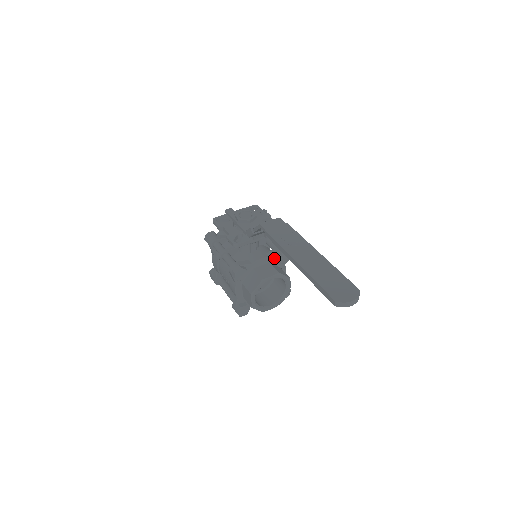
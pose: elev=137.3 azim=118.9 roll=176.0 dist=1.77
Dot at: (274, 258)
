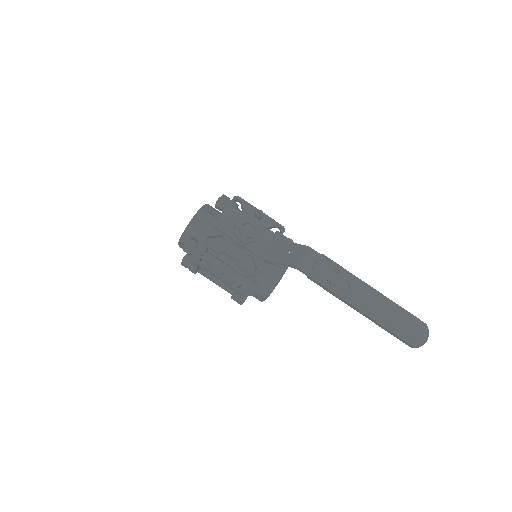
Dot at: occluded
